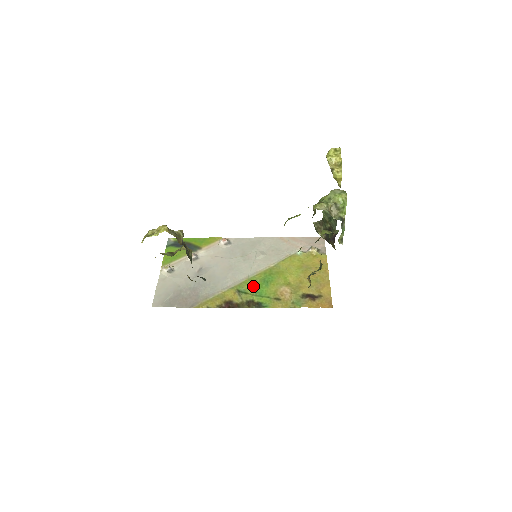
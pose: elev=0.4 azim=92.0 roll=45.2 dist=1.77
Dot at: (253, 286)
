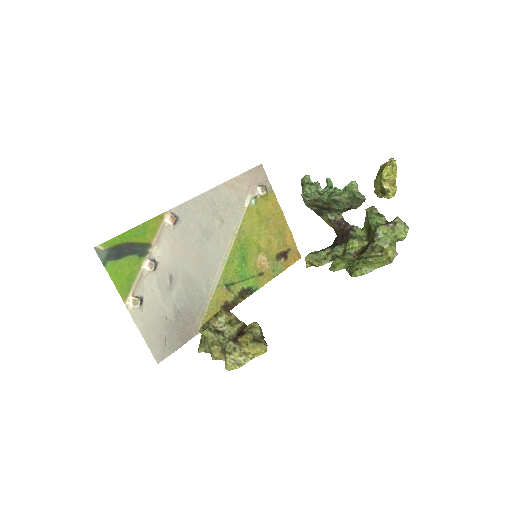
Dot at: (235, 271)
